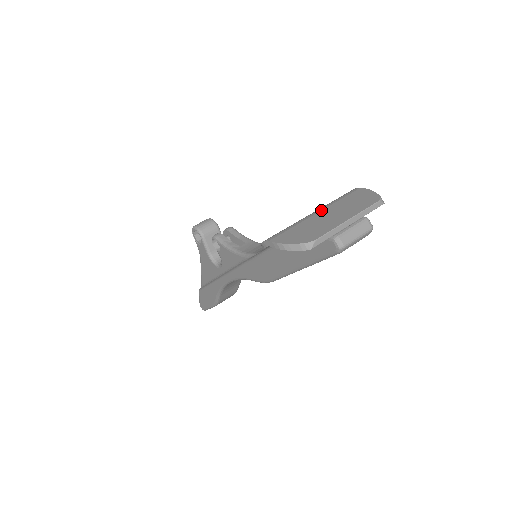
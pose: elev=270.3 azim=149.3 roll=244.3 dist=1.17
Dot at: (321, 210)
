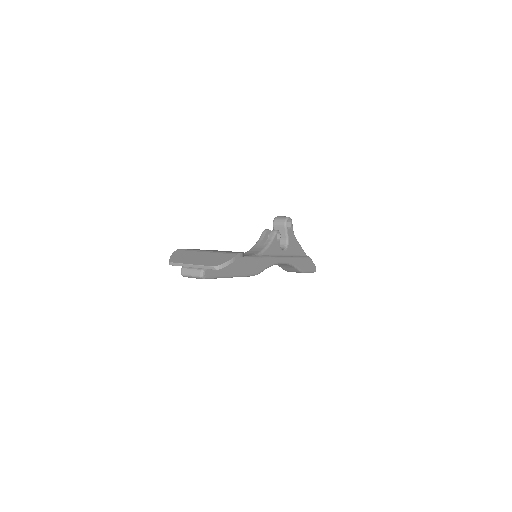
Dot at: (207, 252)
